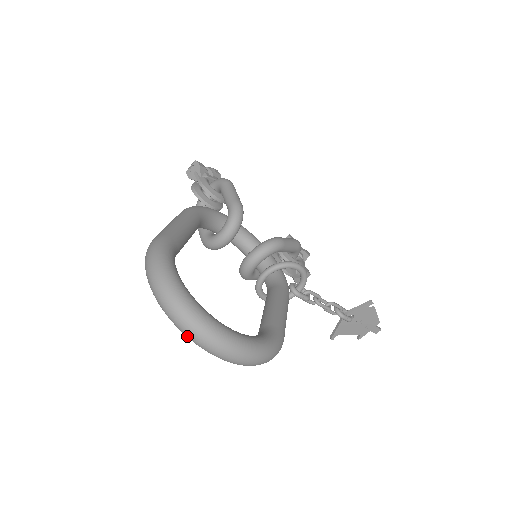
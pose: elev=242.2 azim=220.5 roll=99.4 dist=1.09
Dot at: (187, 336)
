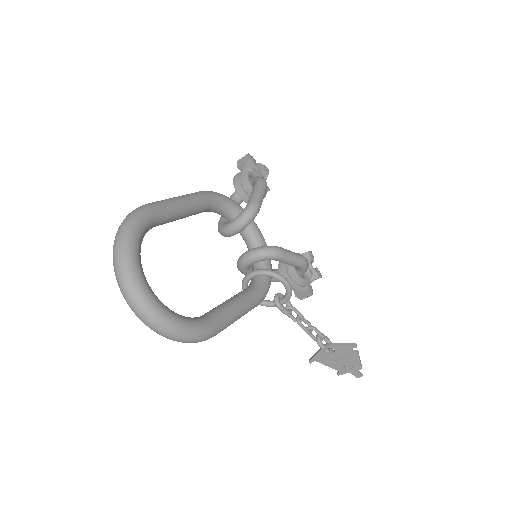
Dot at: (120, 290)
